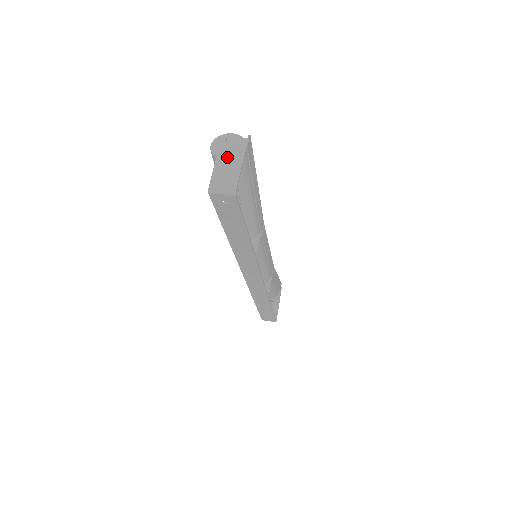
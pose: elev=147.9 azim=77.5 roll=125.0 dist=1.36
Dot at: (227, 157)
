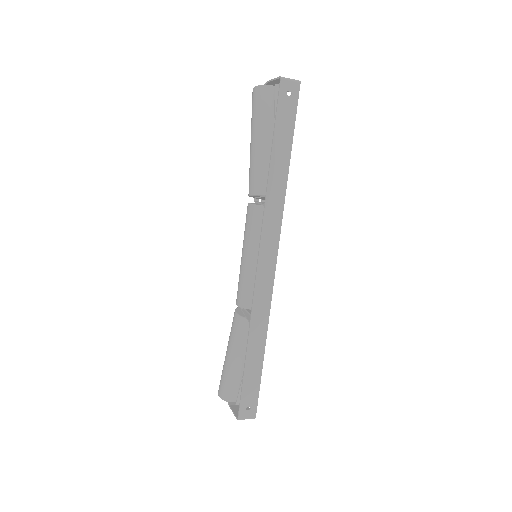
Dot at: (276, 82)
